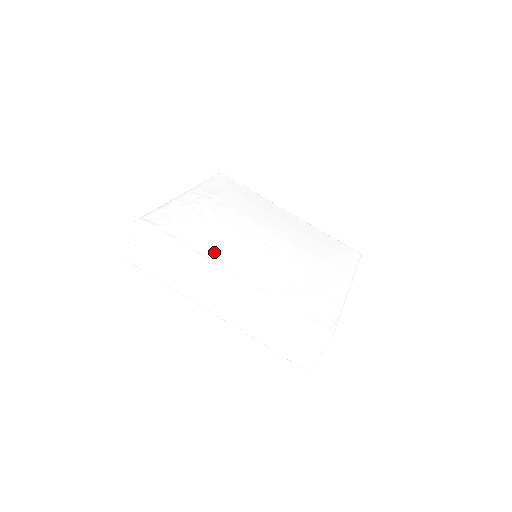
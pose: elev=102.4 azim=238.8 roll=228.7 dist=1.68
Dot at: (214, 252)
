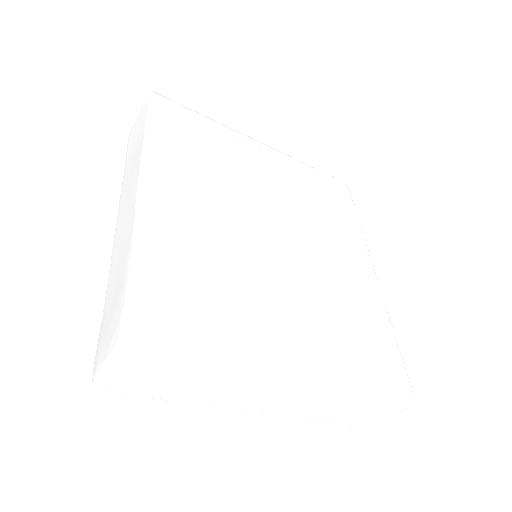
Dot at: (170, 164)
